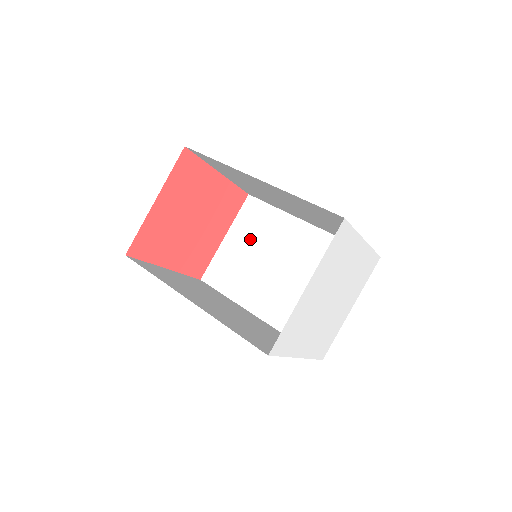
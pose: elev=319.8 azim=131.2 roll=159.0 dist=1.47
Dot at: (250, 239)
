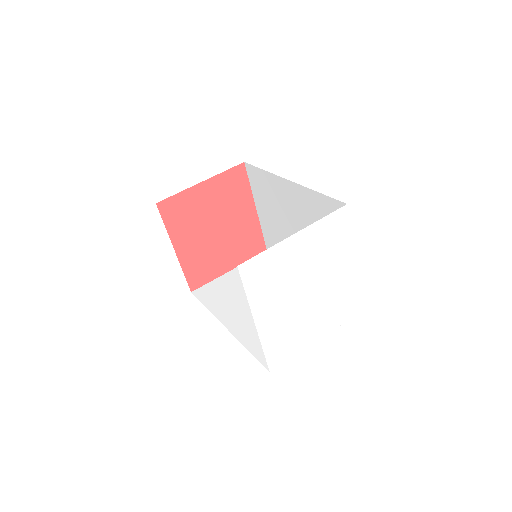
Dot at: occluded
